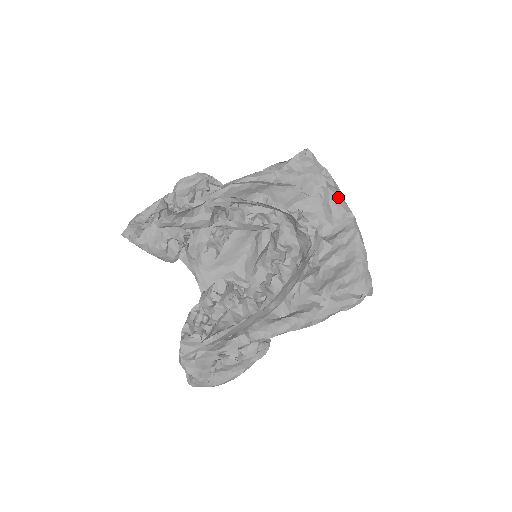
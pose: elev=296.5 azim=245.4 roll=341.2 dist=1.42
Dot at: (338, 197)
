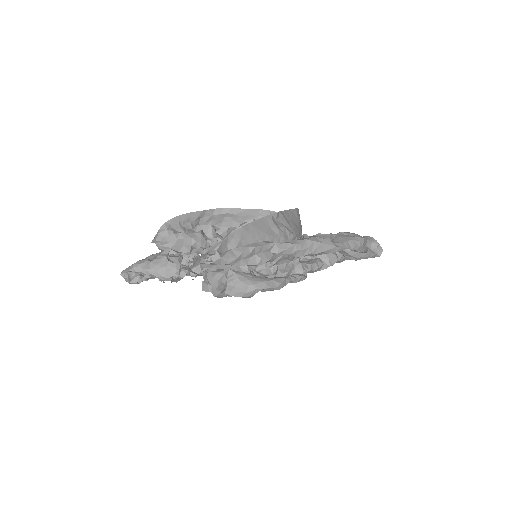
Dot at: occluded
